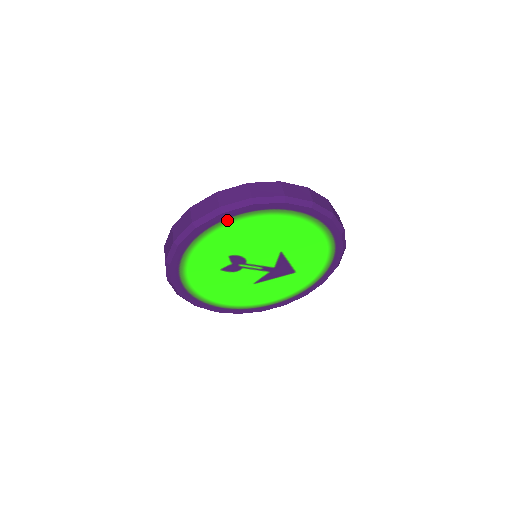
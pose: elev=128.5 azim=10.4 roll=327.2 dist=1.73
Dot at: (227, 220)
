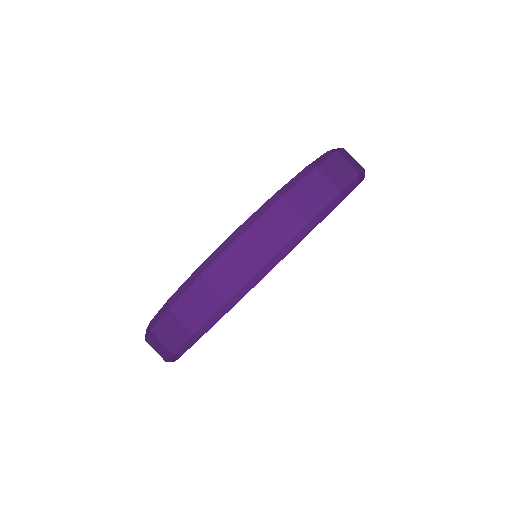
Dot at: occluded
